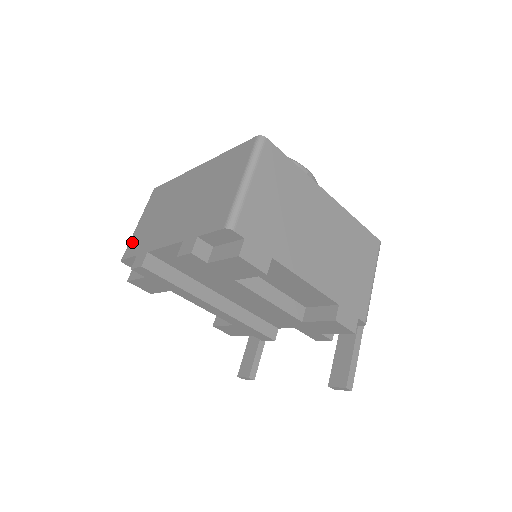
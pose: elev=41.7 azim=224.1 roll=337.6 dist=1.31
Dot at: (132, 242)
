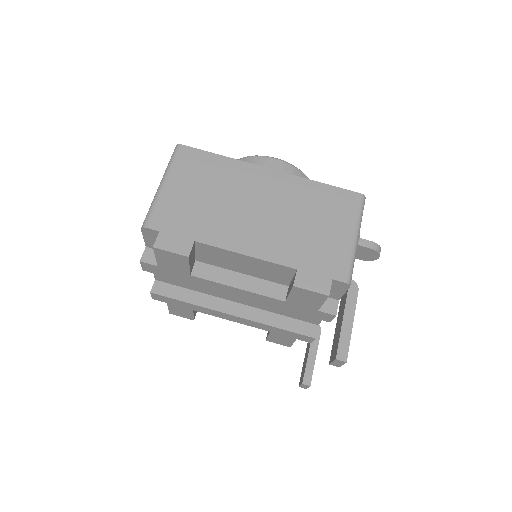
Dot at: occluded
